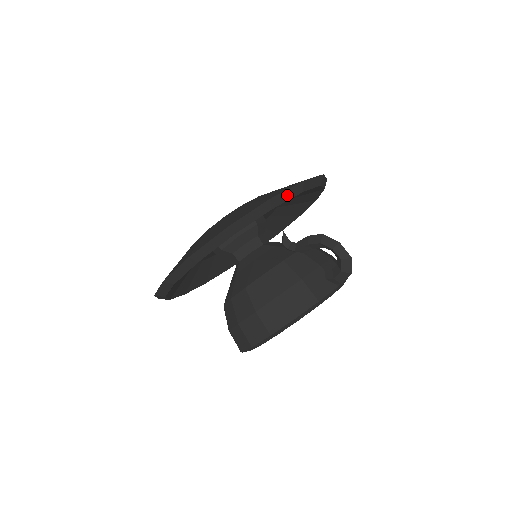
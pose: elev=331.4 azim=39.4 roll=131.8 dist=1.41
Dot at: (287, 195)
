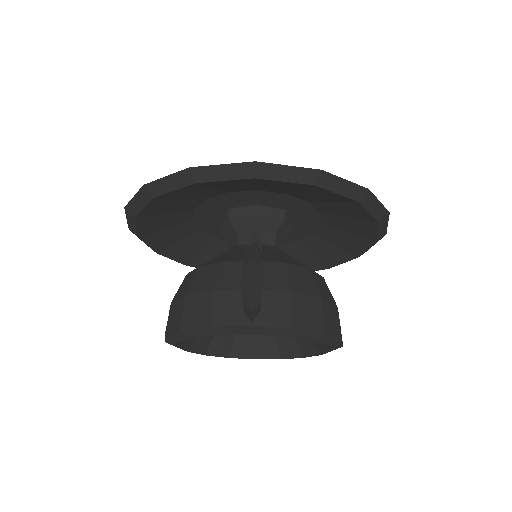
Dot at: (223, 173)
